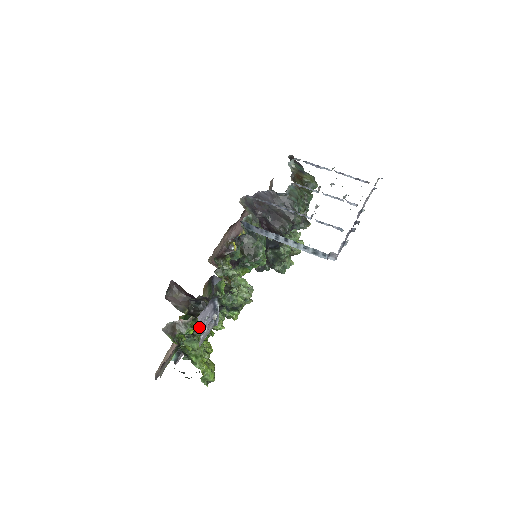
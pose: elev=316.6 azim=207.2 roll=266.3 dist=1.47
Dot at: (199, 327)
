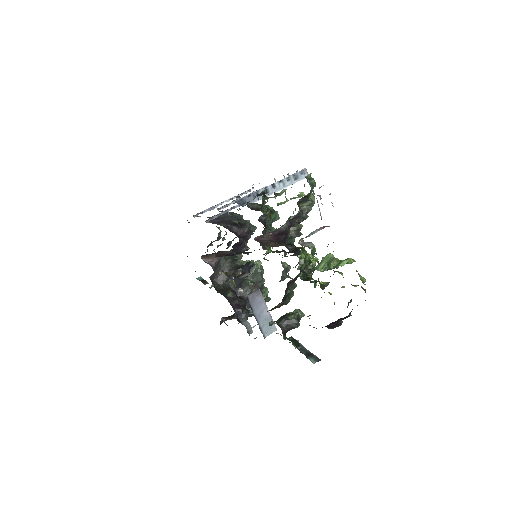
Dot at: (305, 274)
